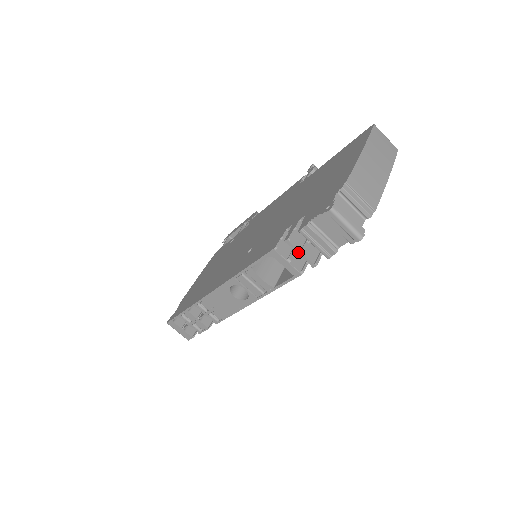
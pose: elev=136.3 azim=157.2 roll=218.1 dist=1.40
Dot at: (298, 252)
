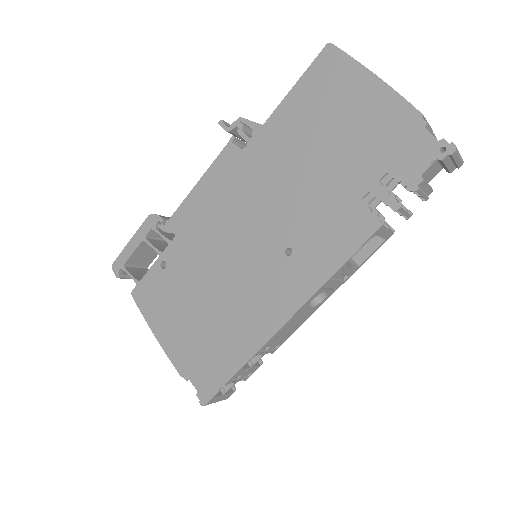
Dot at: (403, 213)
